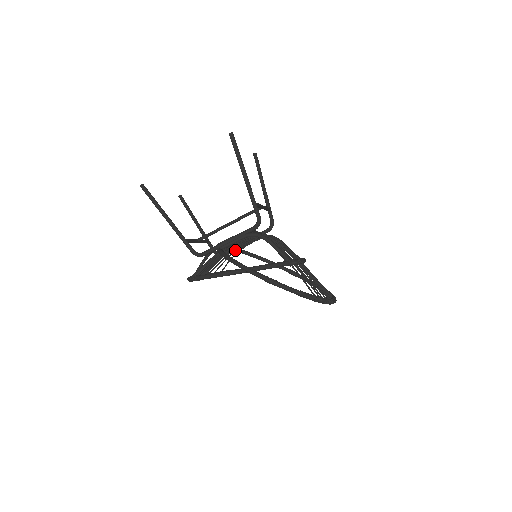
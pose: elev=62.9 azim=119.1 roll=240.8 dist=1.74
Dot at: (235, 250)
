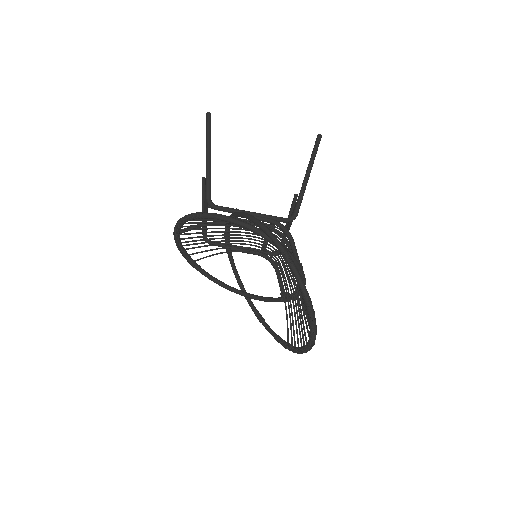
Dot at: (229, 246)
